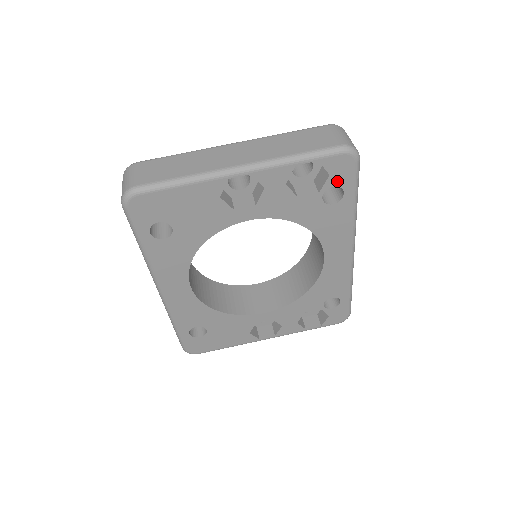
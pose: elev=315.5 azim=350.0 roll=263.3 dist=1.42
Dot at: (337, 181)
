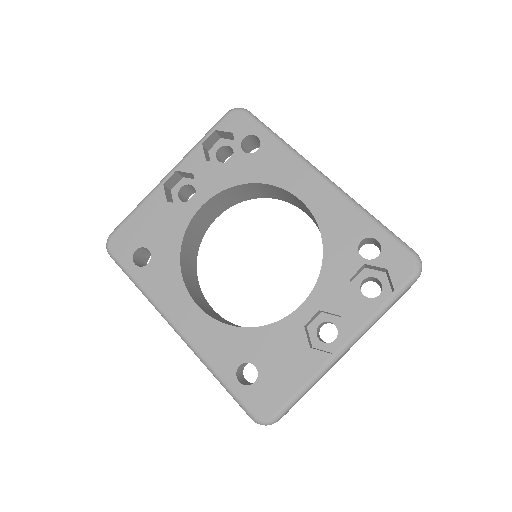
Dot at: (243, 133)
